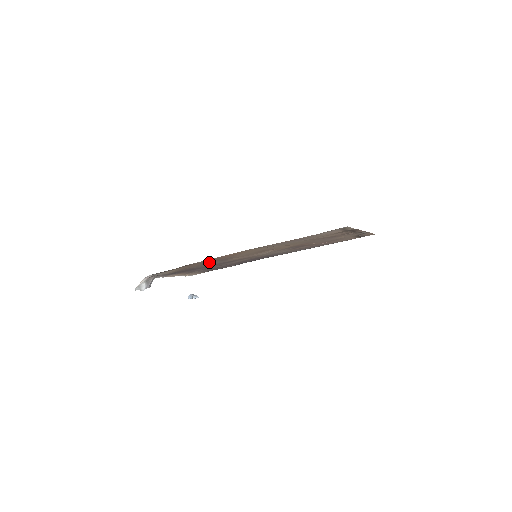
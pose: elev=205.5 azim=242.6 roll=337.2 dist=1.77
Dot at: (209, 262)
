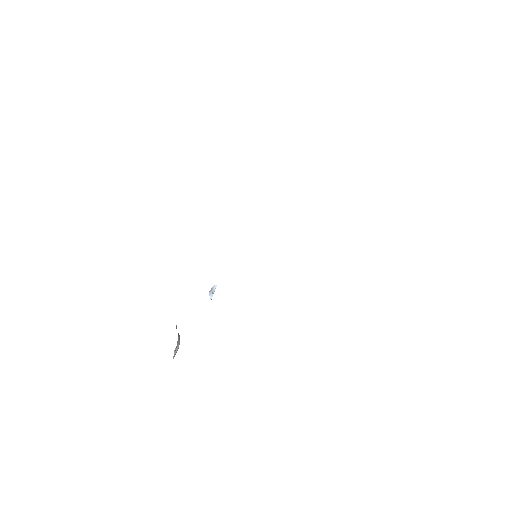
Dot at: occluded
